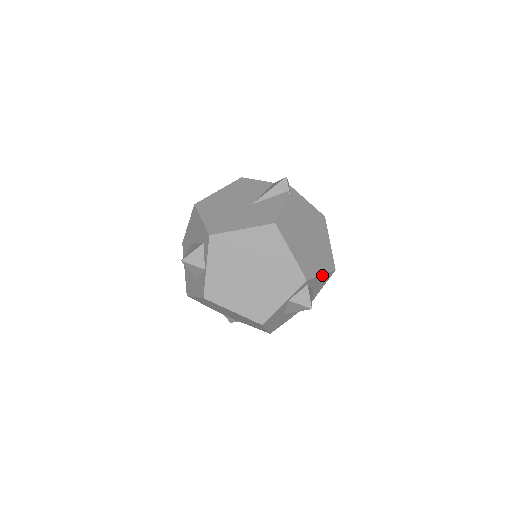
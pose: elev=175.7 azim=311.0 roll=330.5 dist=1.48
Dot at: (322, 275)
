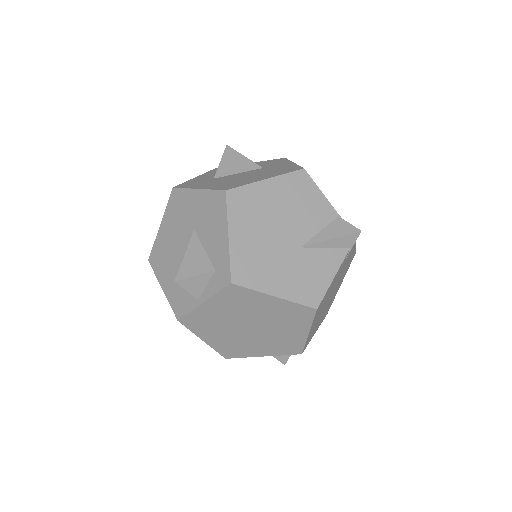
Dot at: occluded
